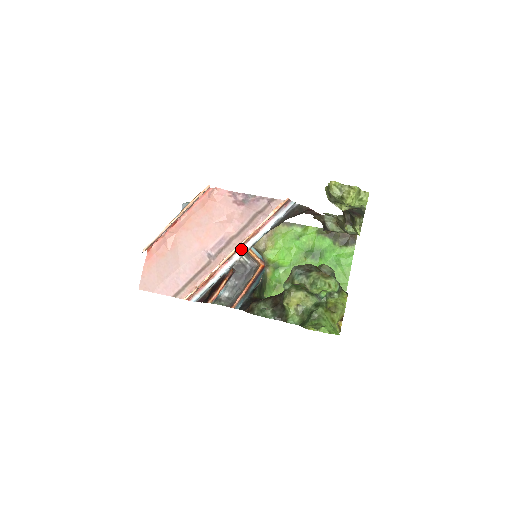
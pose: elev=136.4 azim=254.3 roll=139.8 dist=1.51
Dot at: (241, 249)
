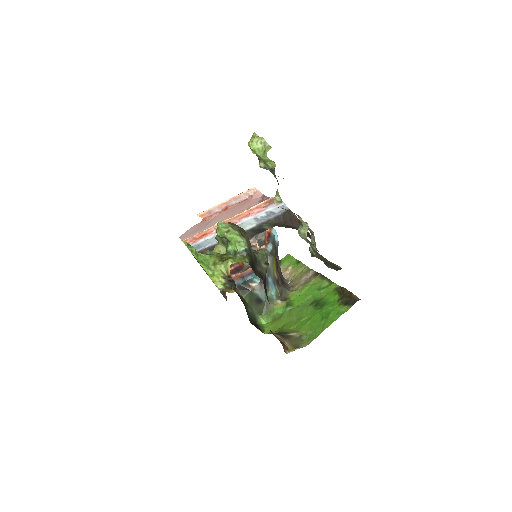
Dot at: occluded
